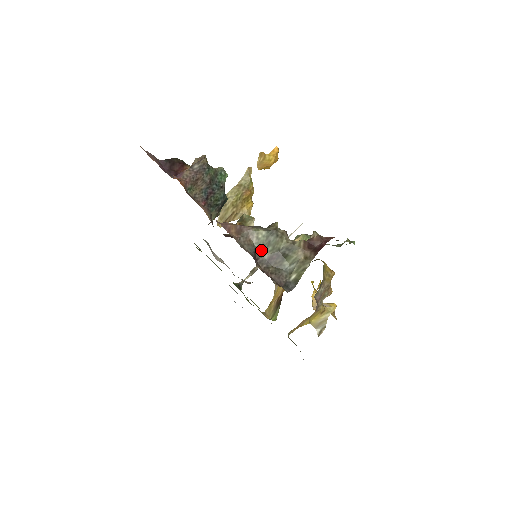
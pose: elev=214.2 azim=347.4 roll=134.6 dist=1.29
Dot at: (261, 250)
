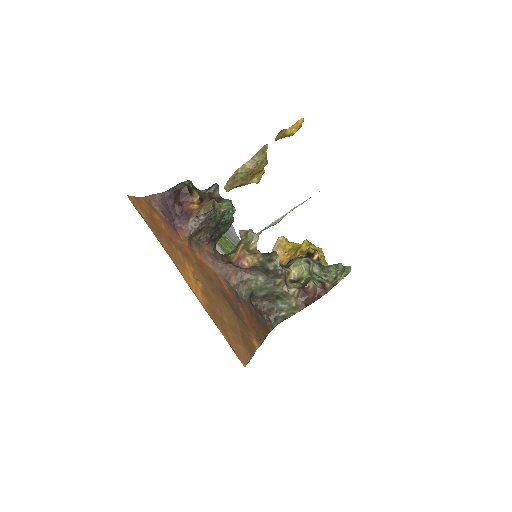
Dot at: (258, 291)
